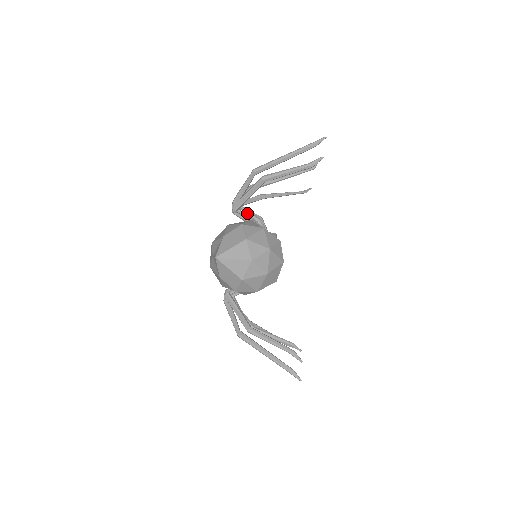
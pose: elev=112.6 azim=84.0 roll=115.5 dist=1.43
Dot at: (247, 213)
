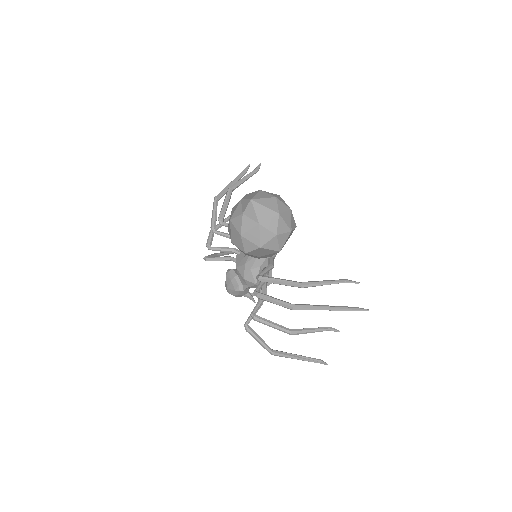
Dot at: (221, 249)
